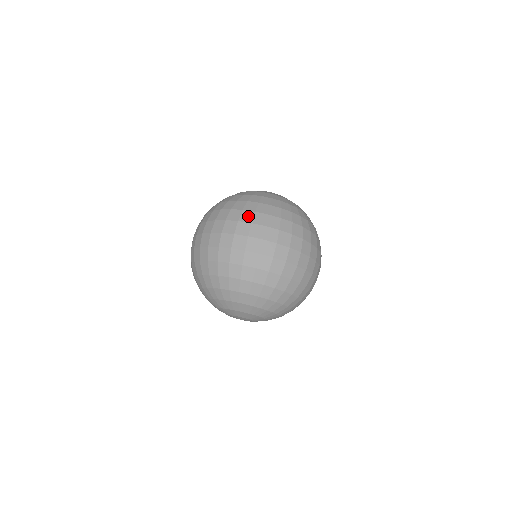
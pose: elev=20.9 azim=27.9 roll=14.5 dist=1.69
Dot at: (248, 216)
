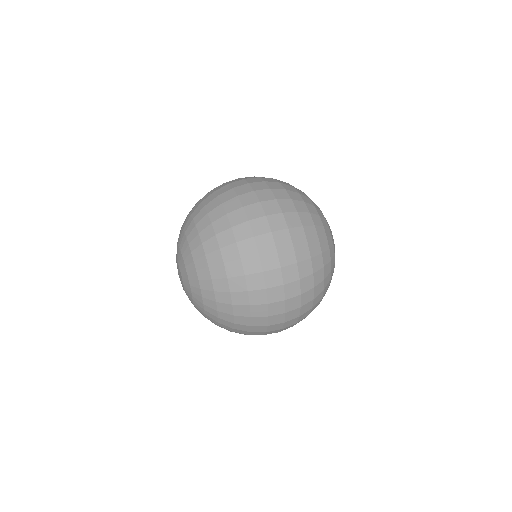
Dot at: (282, 195)
